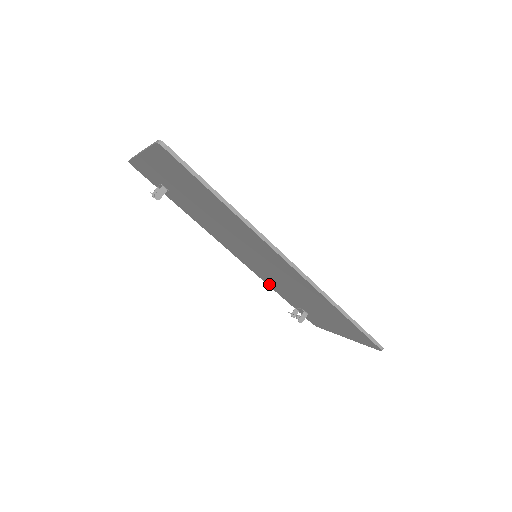
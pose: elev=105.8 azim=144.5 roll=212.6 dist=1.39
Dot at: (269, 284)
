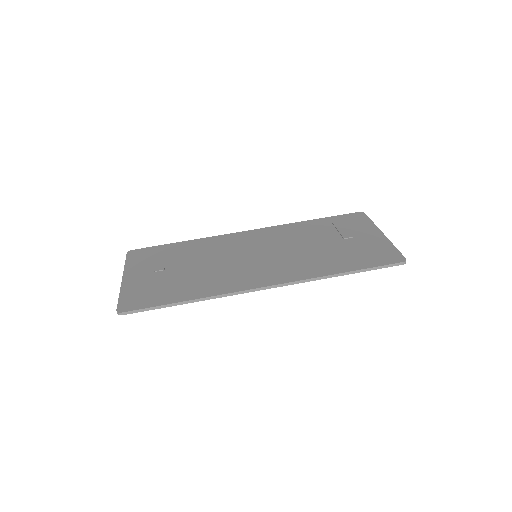
Dot at: occluded
